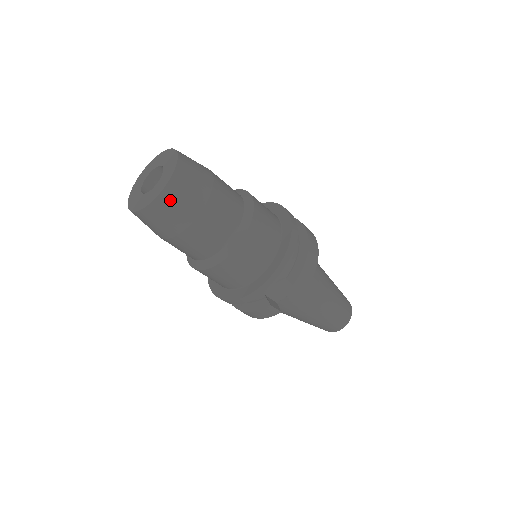
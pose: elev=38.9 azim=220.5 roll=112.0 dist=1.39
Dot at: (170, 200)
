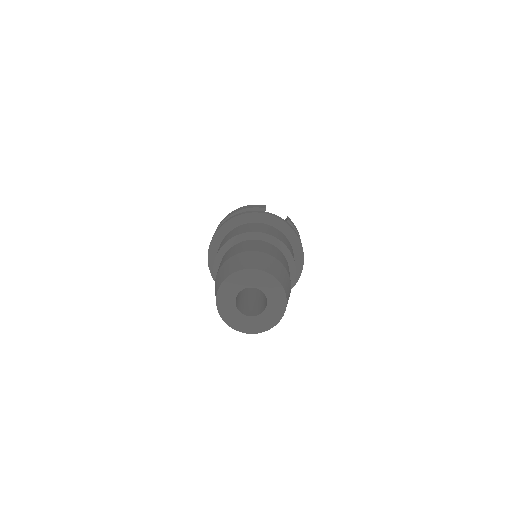
Dot at: occluded
